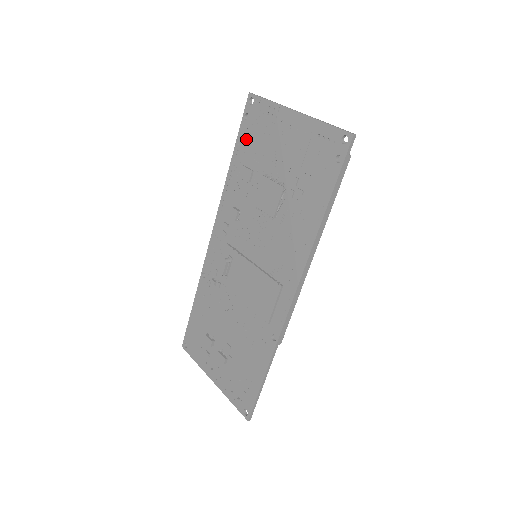
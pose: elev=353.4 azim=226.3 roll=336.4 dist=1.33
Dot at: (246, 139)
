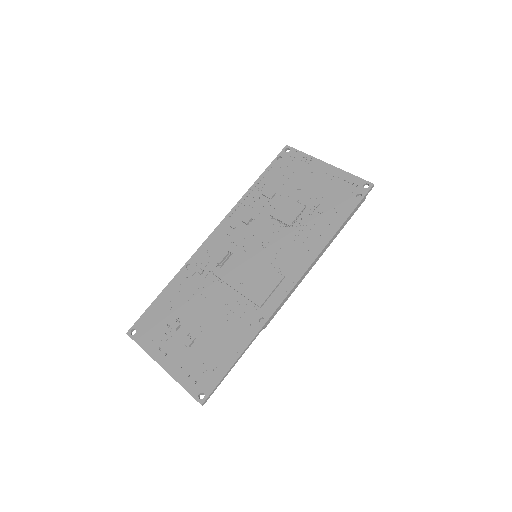
Dot at: (275, 172)
